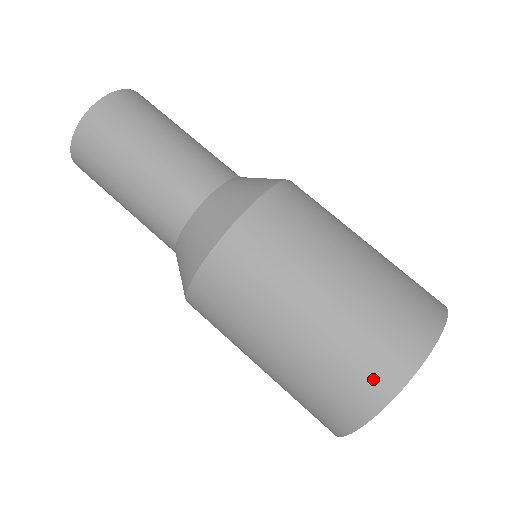
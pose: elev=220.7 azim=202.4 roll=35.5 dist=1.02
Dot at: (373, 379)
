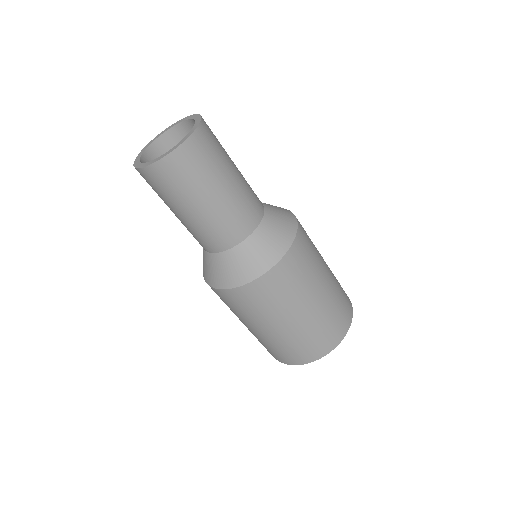
Dot at: (329, 340)
